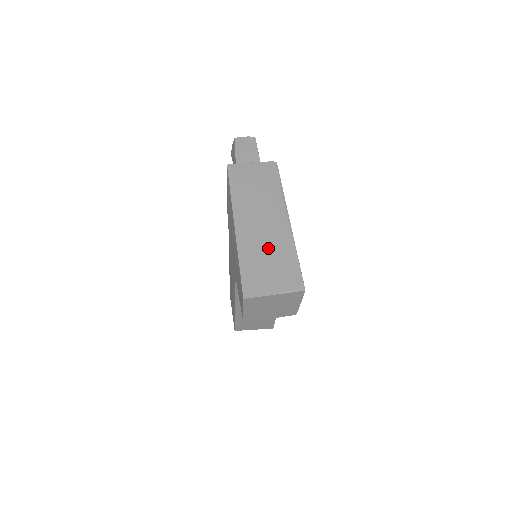
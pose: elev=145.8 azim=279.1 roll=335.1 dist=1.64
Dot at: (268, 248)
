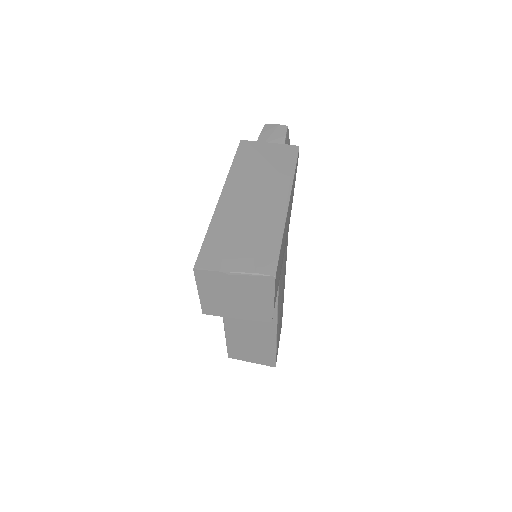
Dot at: (249, 223)
